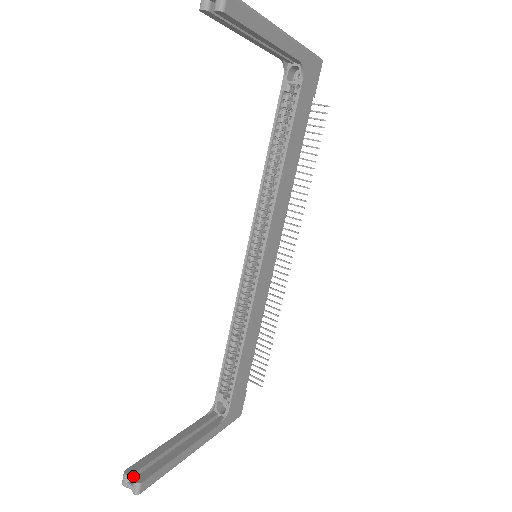
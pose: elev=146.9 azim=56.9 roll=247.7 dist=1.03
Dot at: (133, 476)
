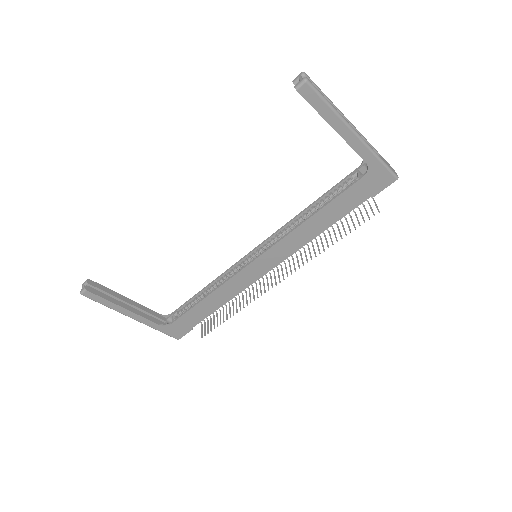
Dot at: (89, 285)
